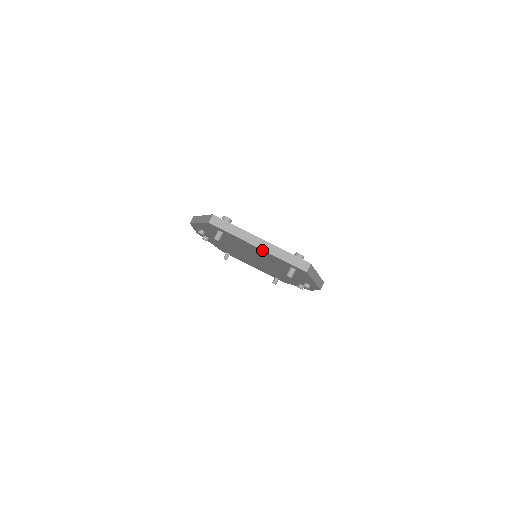
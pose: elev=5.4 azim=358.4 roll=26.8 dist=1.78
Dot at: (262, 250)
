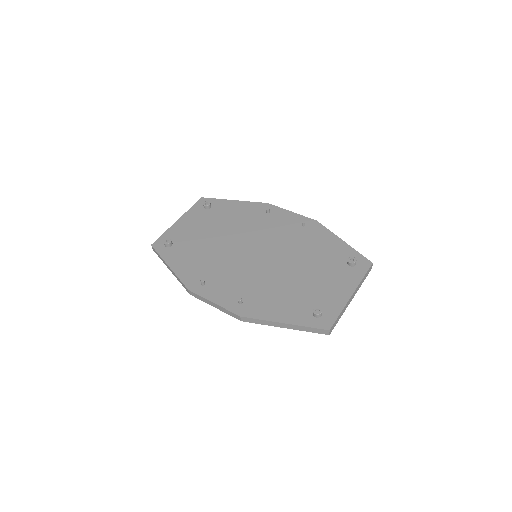
Dot at: occluded
